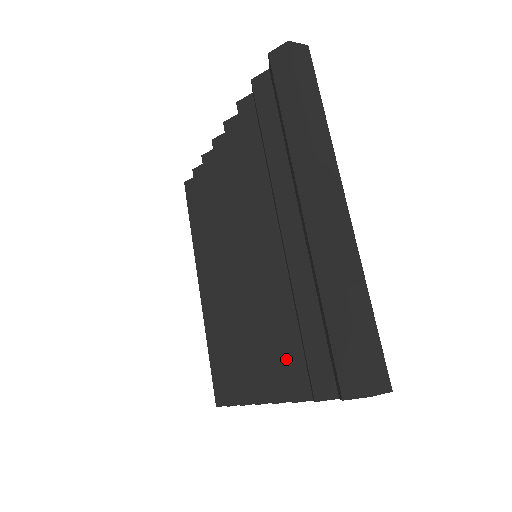
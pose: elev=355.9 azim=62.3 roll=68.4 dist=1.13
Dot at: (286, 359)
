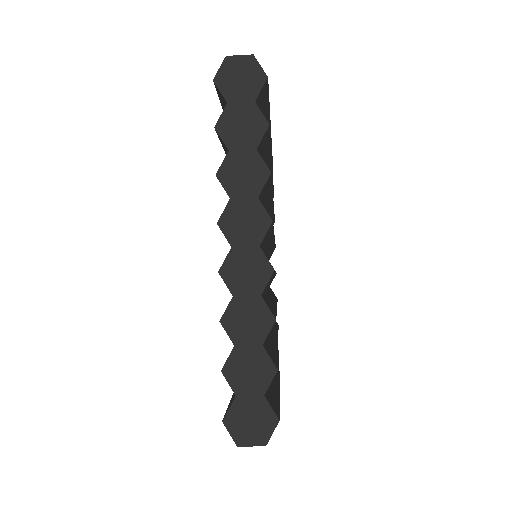
Dot at: occluded
